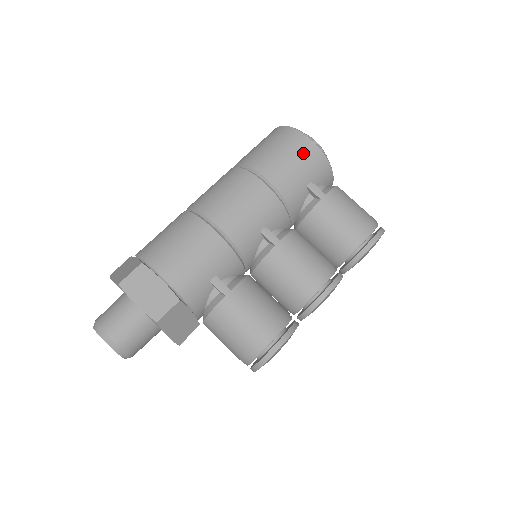
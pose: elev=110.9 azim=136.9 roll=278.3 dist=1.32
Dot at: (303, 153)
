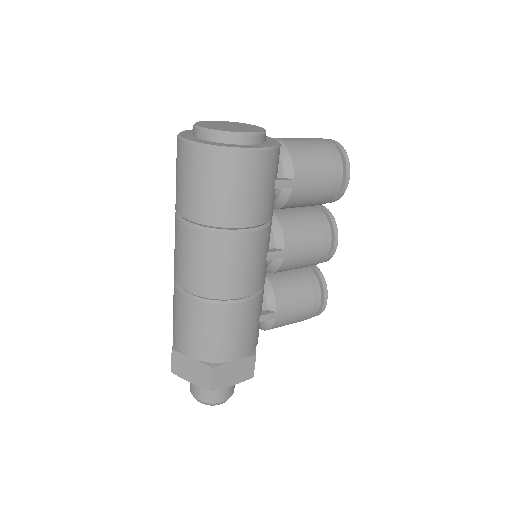
Dot at: (259, 172)
